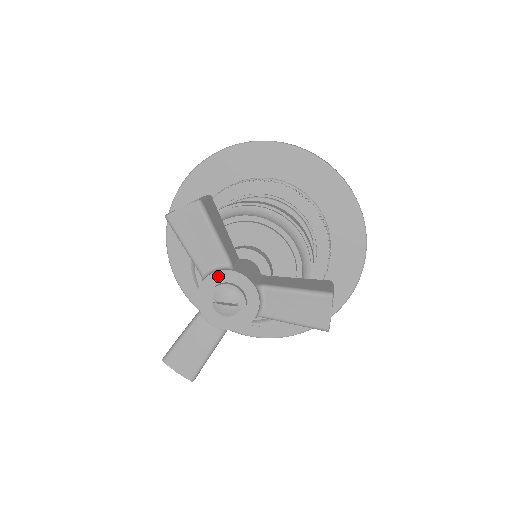
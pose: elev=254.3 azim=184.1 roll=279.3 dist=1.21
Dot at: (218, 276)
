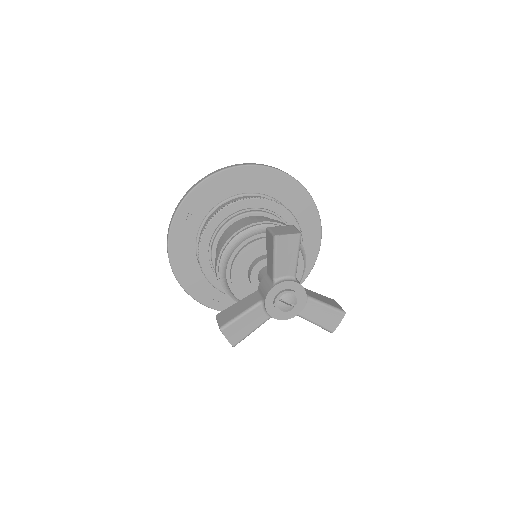
Dot at: (288, 284)
